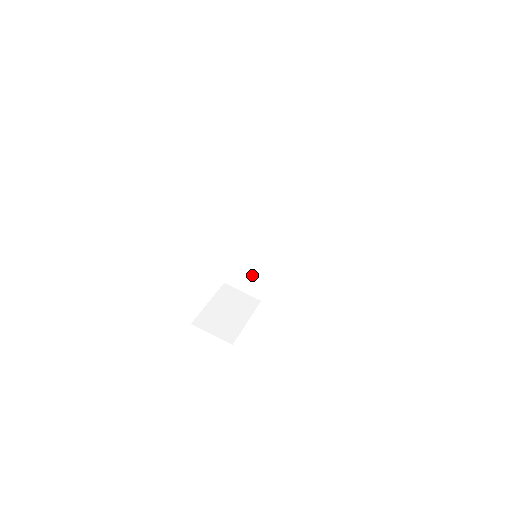
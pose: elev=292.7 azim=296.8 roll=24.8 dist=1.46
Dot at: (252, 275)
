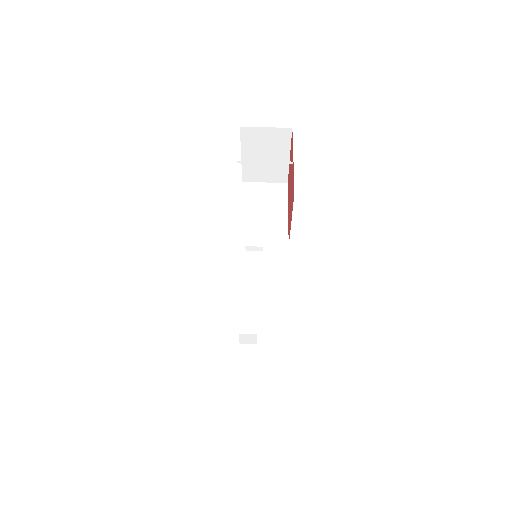
Dot at: (269, 223)
